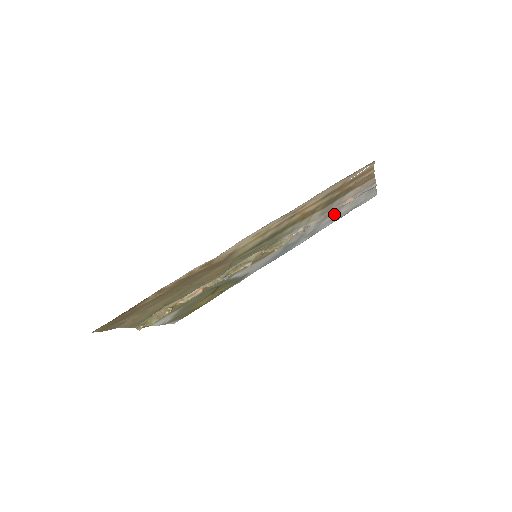
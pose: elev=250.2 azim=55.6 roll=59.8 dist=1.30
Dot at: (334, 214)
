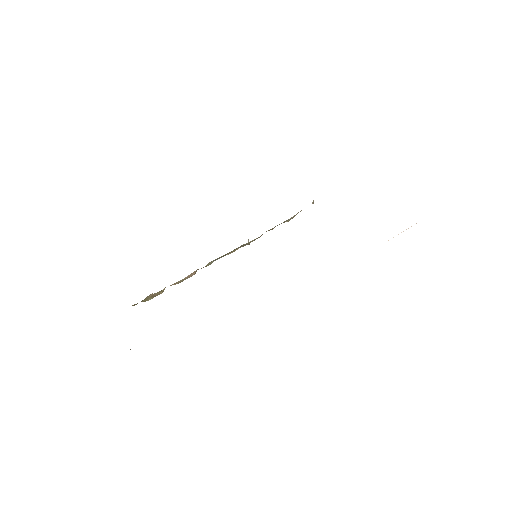
Dot at: occluded
